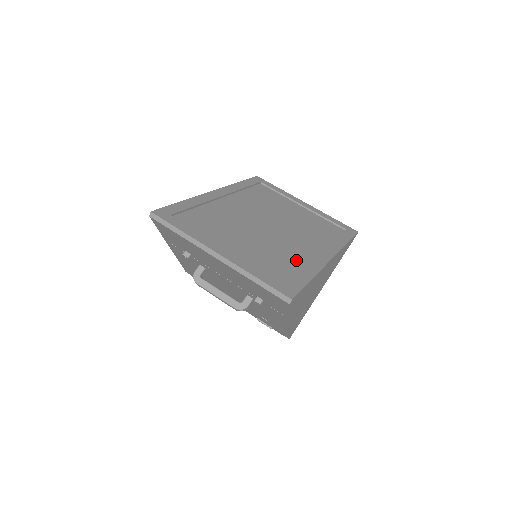
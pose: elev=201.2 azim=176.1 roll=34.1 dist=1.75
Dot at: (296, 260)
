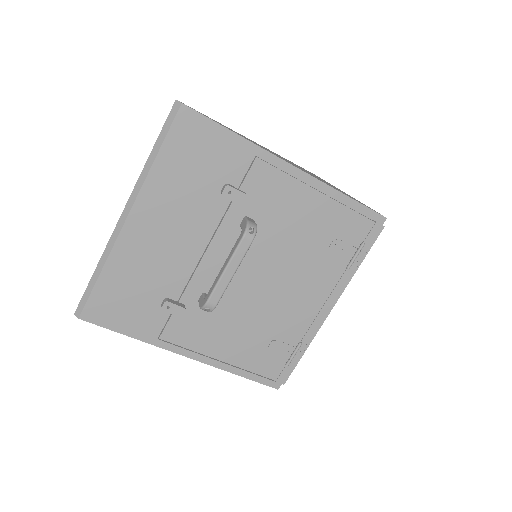
Dot at: occluded
